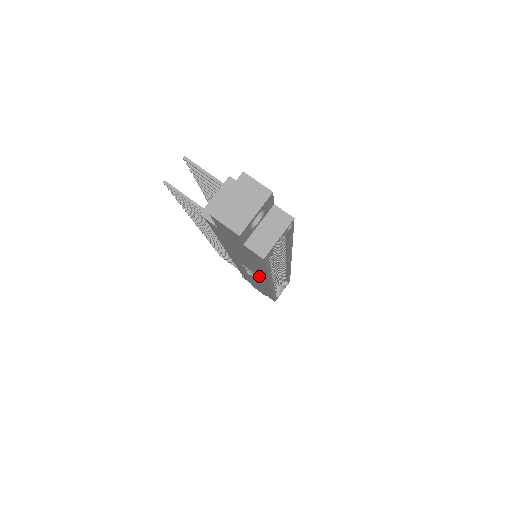
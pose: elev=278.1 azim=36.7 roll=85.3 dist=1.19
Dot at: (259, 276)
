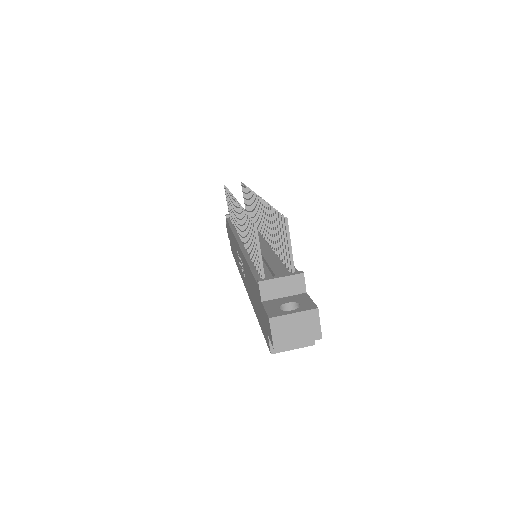
Dot at: occluded
